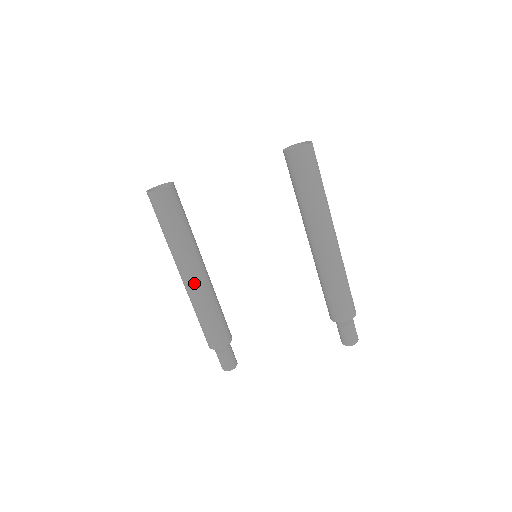
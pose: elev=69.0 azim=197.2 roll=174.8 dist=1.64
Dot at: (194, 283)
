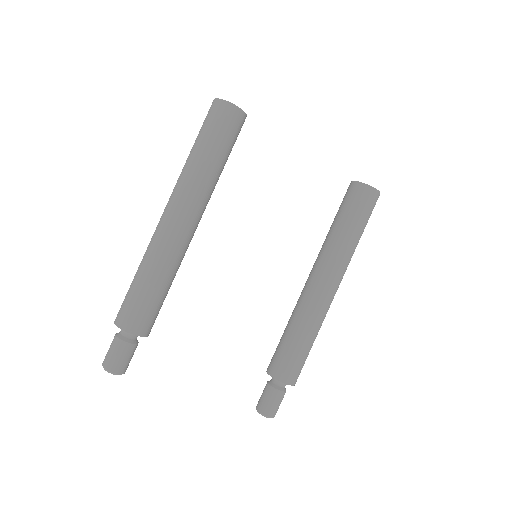
Dot at: (181, 233)
